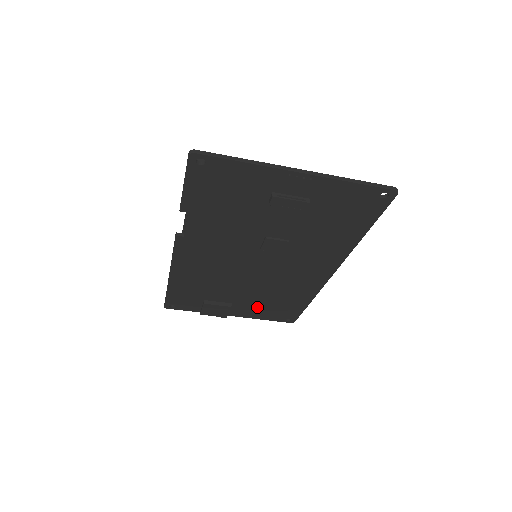
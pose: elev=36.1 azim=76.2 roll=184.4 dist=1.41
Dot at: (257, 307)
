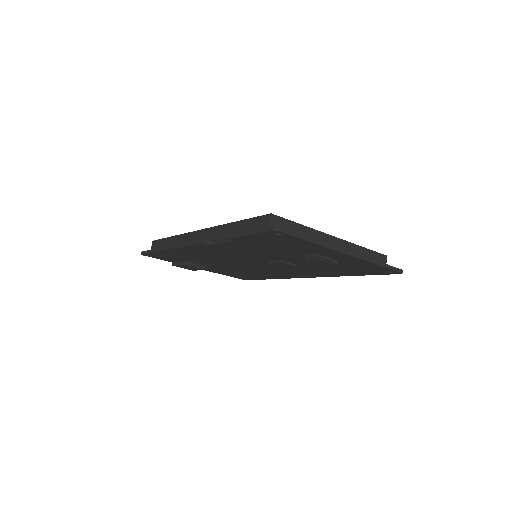
Dot at: (226, 271)
